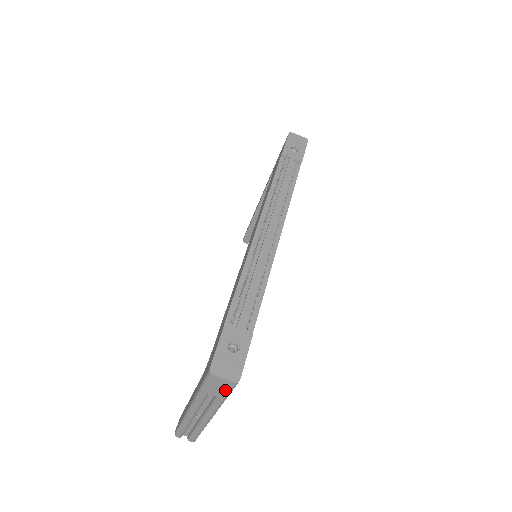
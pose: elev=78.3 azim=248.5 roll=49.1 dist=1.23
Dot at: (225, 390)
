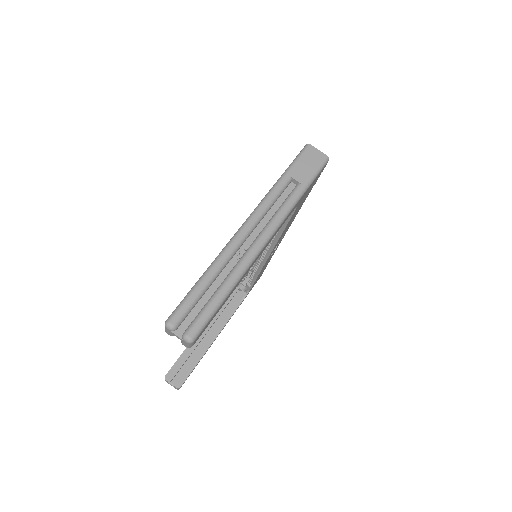
Dot at: (313, 169)
